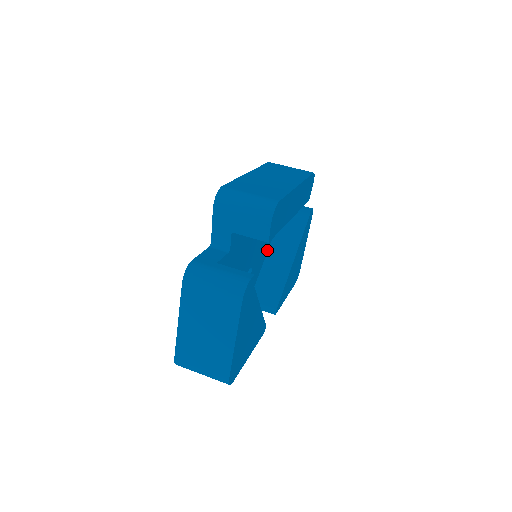
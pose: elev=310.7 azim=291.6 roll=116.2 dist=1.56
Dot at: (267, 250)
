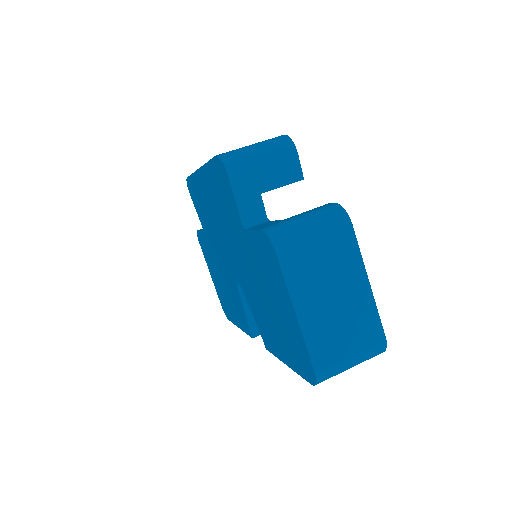
Dot at: occluded
